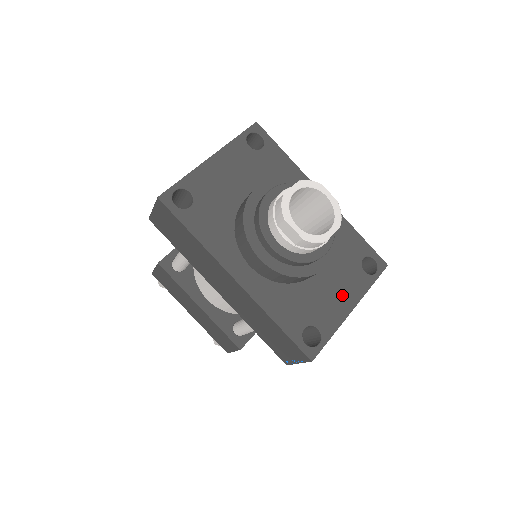
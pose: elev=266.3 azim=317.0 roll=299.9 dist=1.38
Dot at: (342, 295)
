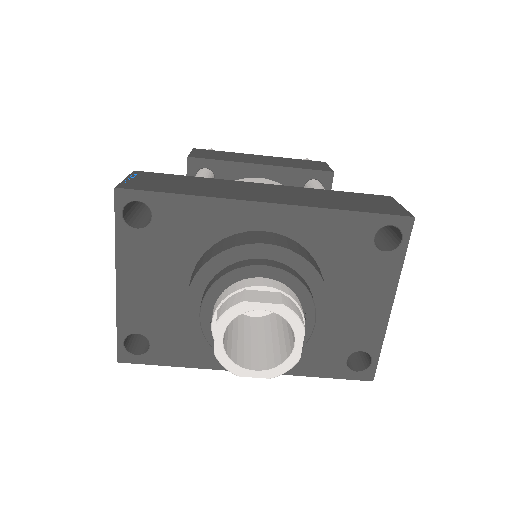
Dot at: (370, 301)
